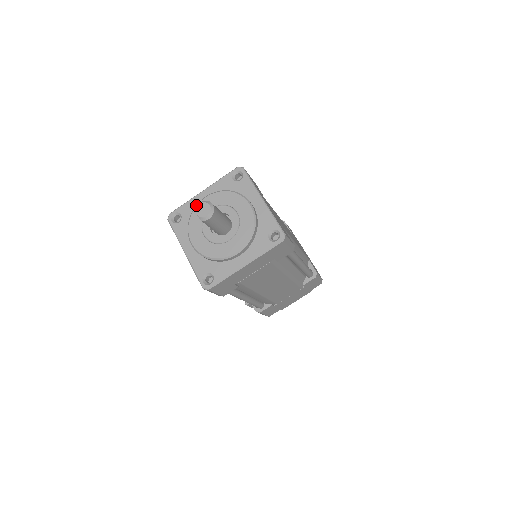
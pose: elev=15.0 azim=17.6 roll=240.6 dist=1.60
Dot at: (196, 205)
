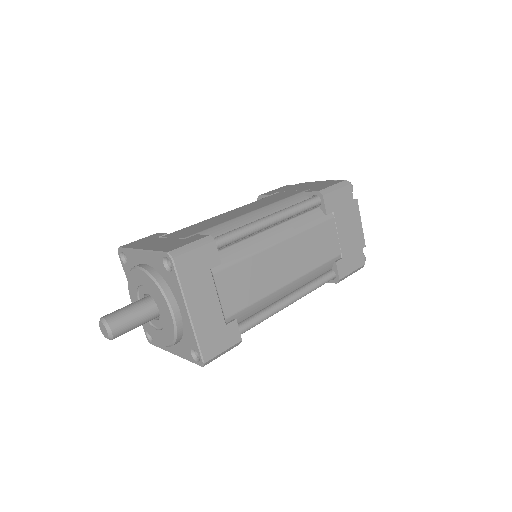
Dot at: (131, 268)
